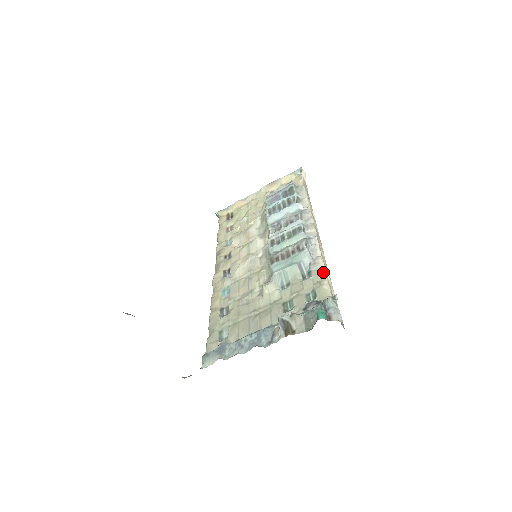
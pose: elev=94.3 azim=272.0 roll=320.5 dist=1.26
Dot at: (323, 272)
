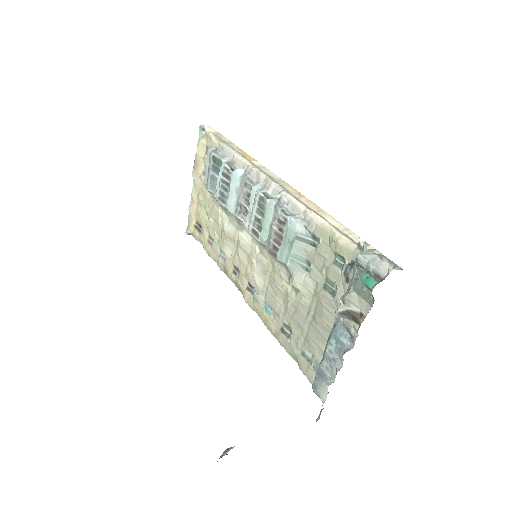
Dot at: (324, 226)
